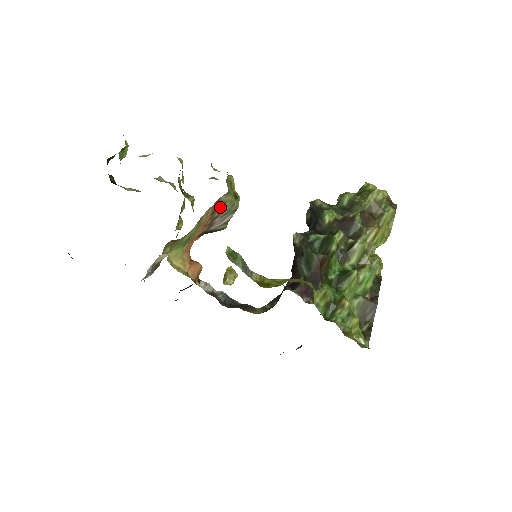
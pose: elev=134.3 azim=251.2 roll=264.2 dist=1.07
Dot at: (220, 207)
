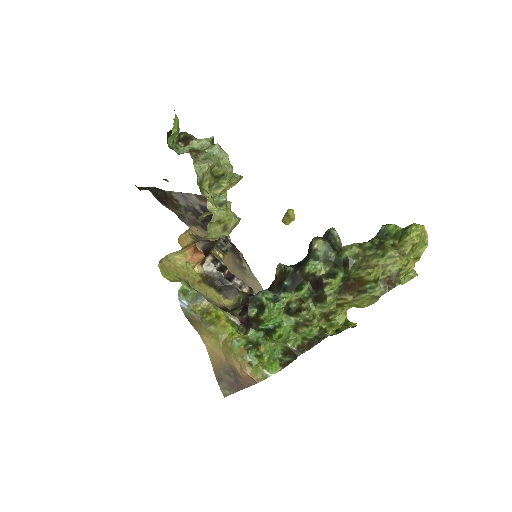
Dot at: occluded
